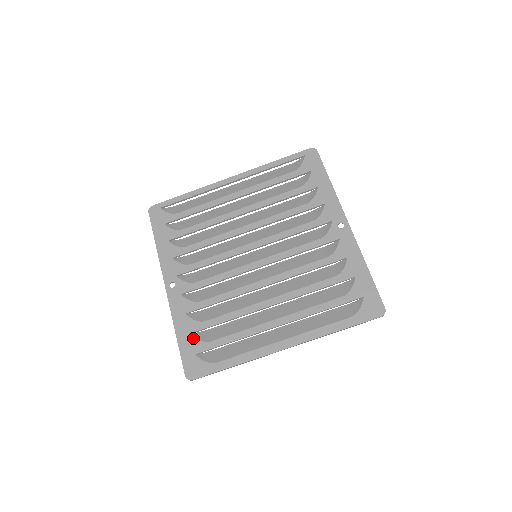
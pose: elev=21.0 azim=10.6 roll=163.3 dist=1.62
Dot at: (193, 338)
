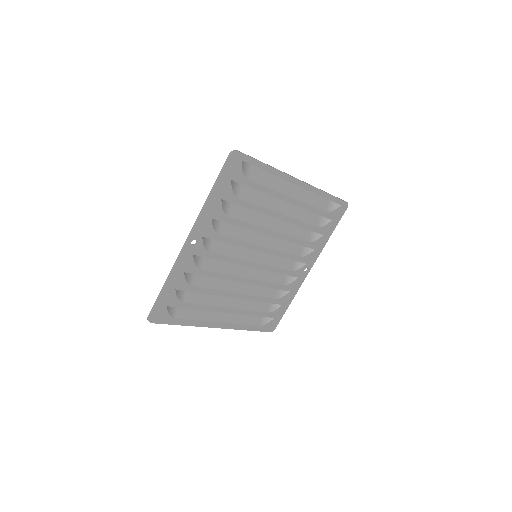
Dot at: (175, 294)
